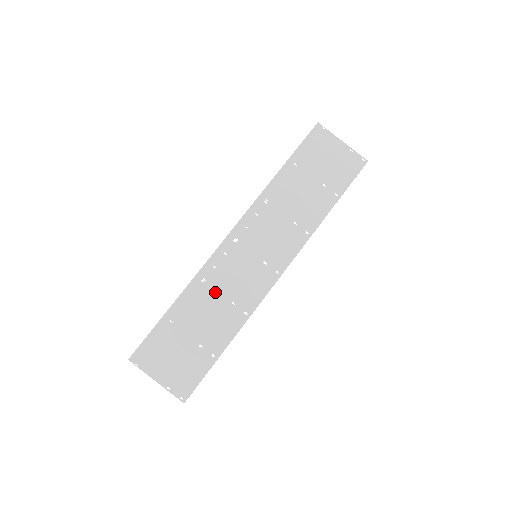
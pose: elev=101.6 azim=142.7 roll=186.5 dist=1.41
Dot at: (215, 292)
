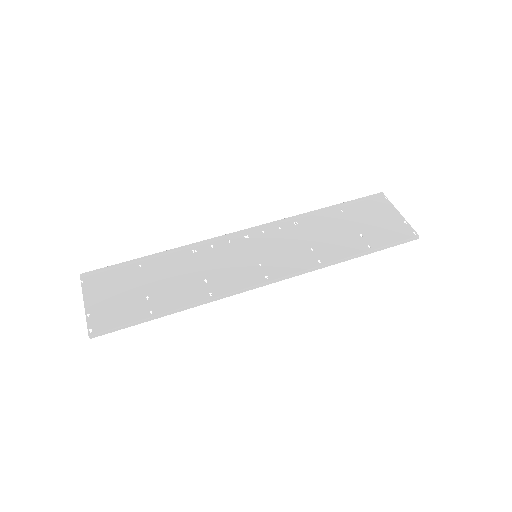
Dot at: (197, 264)
